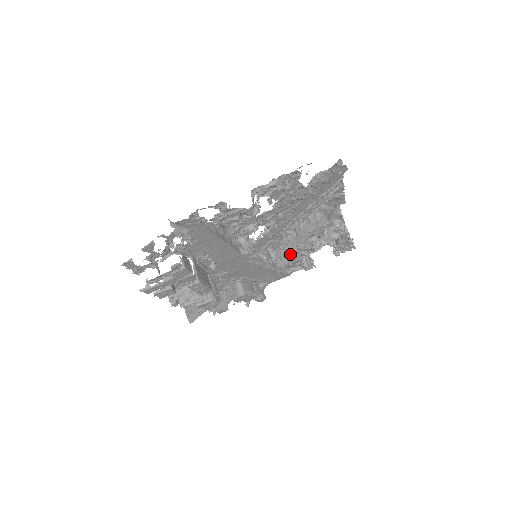
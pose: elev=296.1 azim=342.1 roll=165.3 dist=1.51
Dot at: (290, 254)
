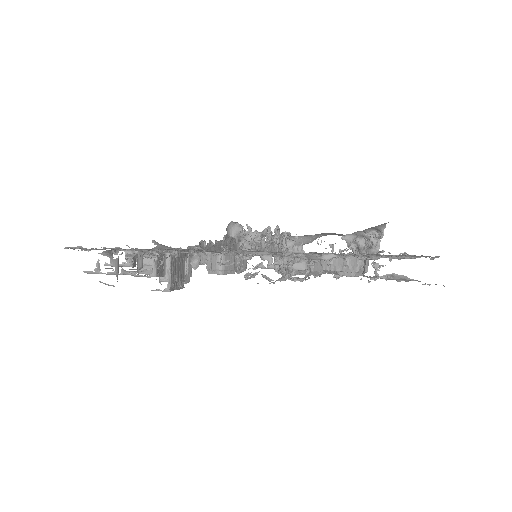
Dot at: occluded
